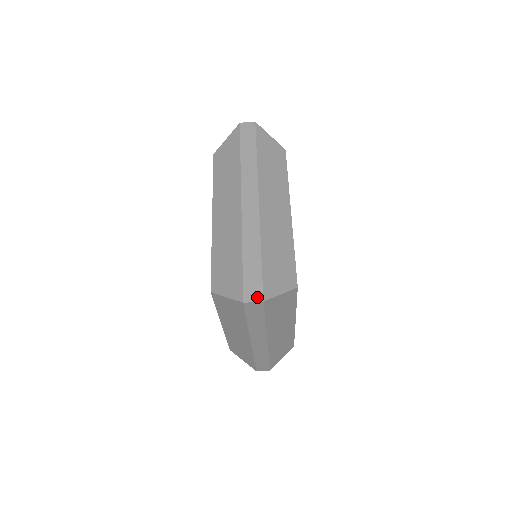
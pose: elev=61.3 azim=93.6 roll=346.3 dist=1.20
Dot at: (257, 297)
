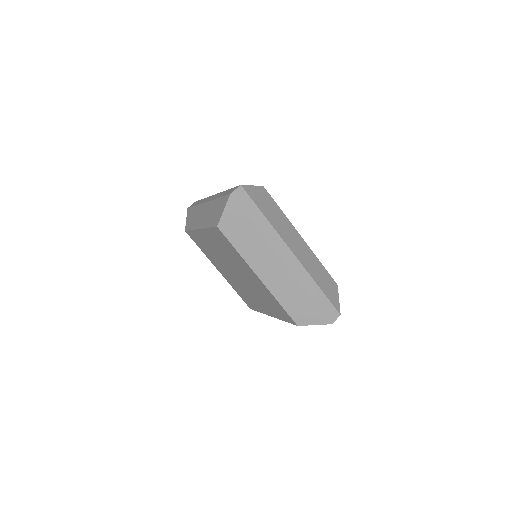
Dot at: (236, 188)
